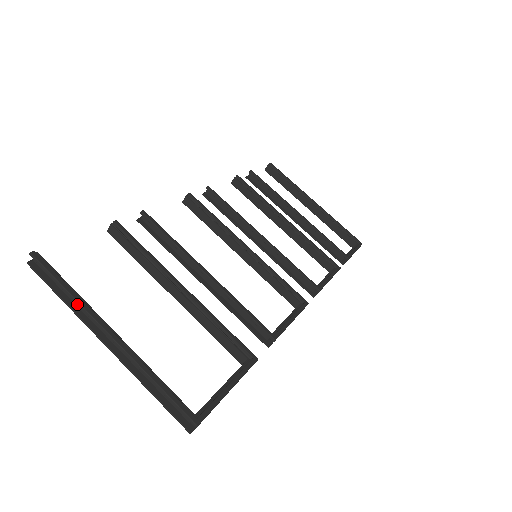
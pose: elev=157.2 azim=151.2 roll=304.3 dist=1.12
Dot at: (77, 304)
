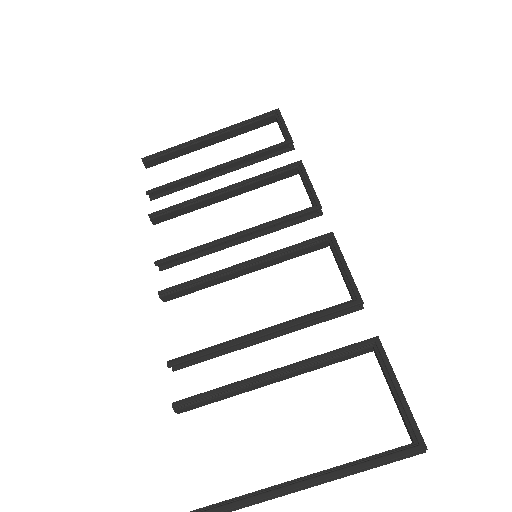
Dot at: (259, 502)
